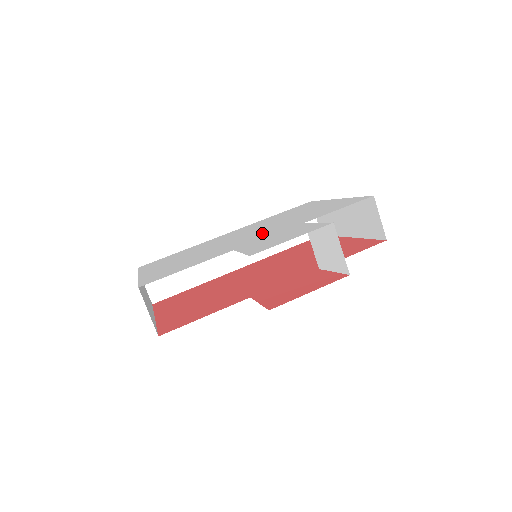
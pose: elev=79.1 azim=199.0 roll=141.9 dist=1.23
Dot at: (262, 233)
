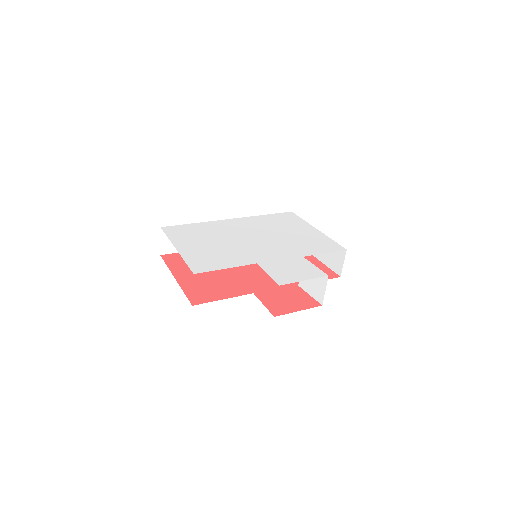
Dot at: (271, 248)
